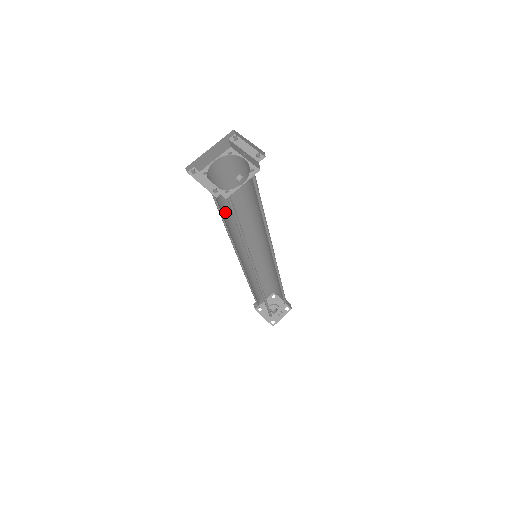
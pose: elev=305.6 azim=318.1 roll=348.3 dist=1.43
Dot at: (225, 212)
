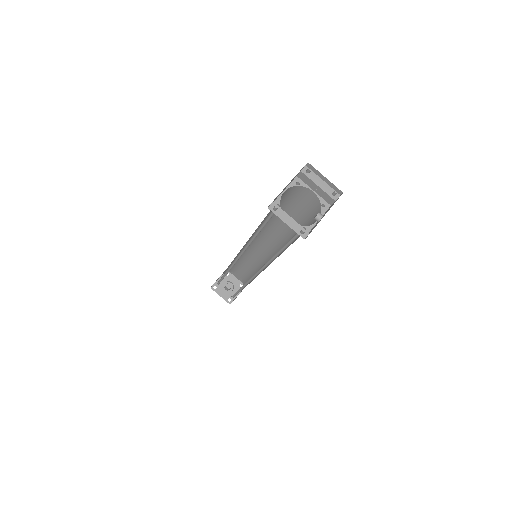
Dot at: occluded
